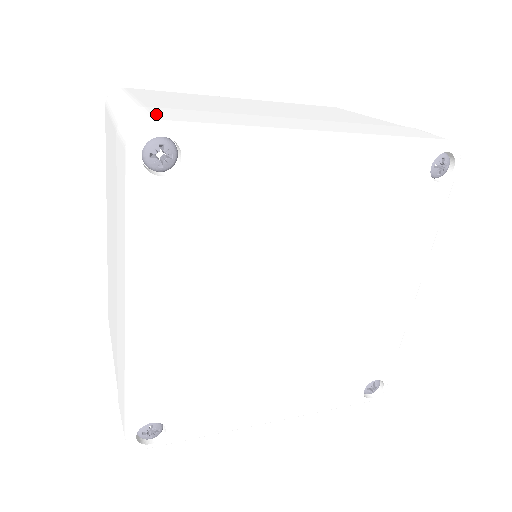
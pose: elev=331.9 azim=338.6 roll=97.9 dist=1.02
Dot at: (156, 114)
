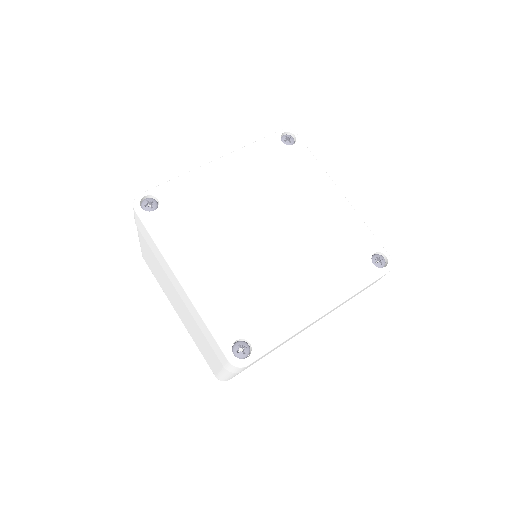
Dot at: occluded
